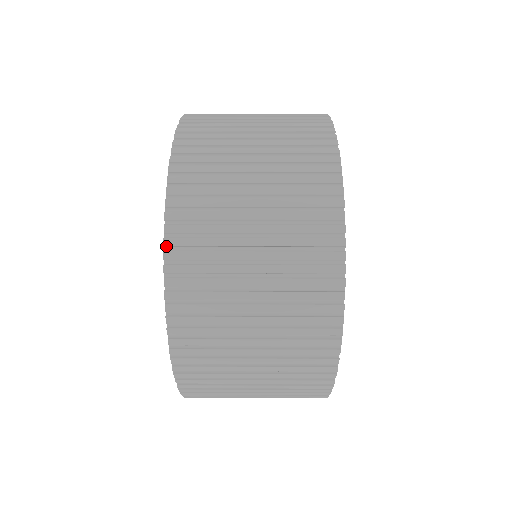
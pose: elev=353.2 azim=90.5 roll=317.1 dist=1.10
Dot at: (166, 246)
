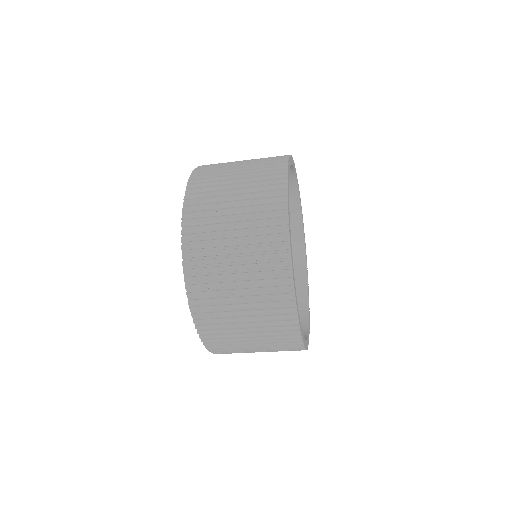
Dot at: (191, 177)
